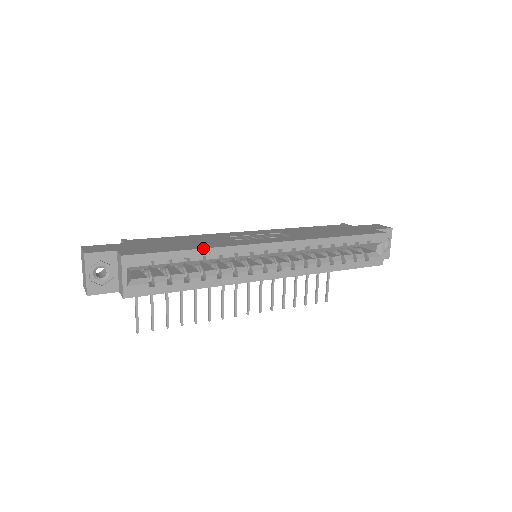
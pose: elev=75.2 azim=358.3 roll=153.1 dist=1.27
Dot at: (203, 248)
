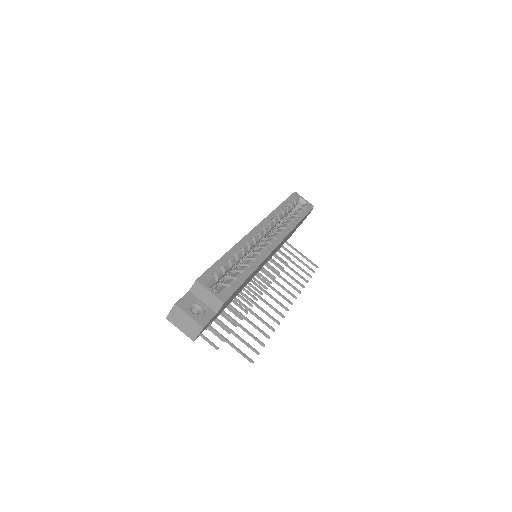
Dot at: occluded
